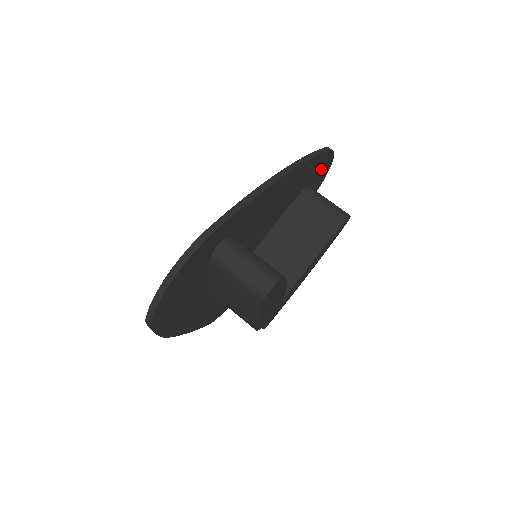
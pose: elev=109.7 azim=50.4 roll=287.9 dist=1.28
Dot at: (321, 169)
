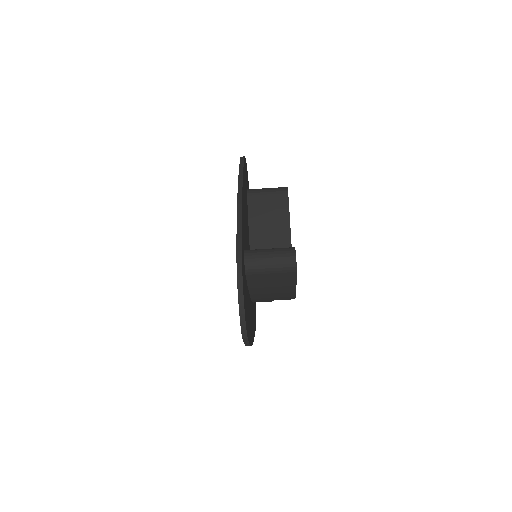
Dot at: (246, 173)
